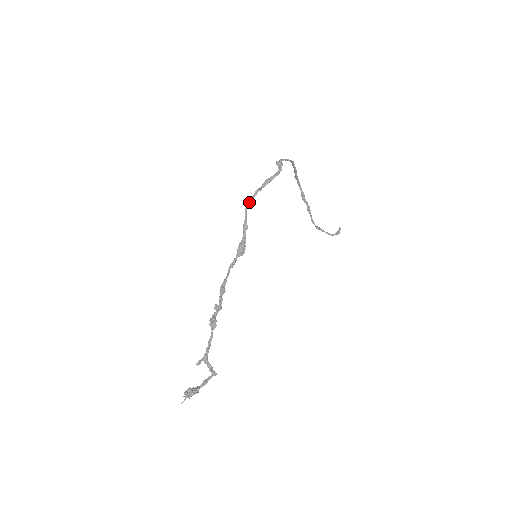
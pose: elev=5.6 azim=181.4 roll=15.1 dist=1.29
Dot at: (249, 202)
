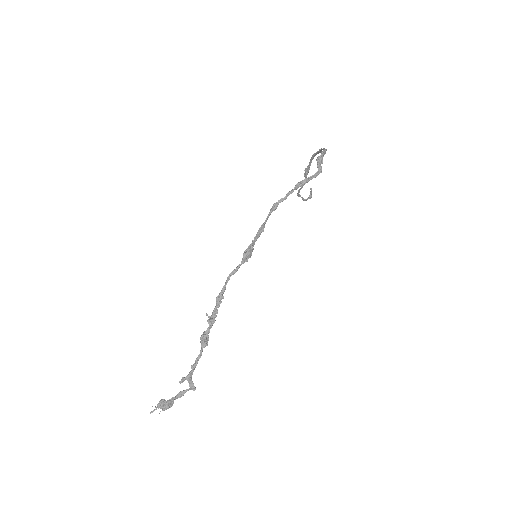
Dot at: (277, 206)
